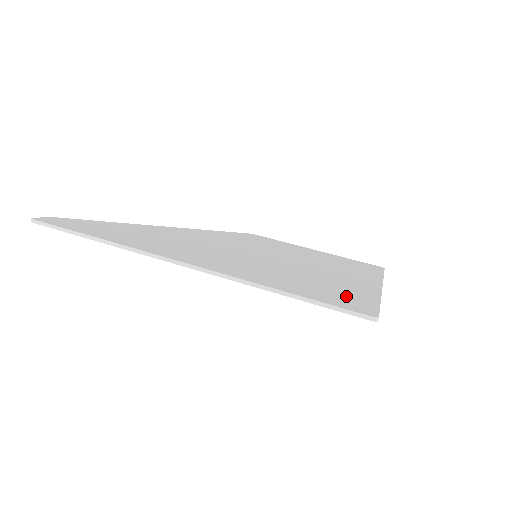
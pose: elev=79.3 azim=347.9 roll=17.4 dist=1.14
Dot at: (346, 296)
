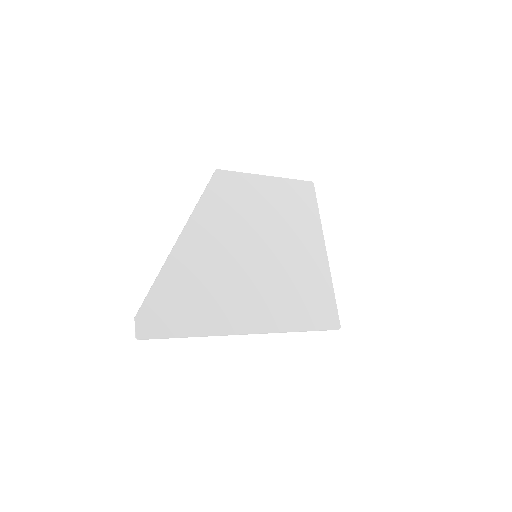
Dot at: (322, 304)
